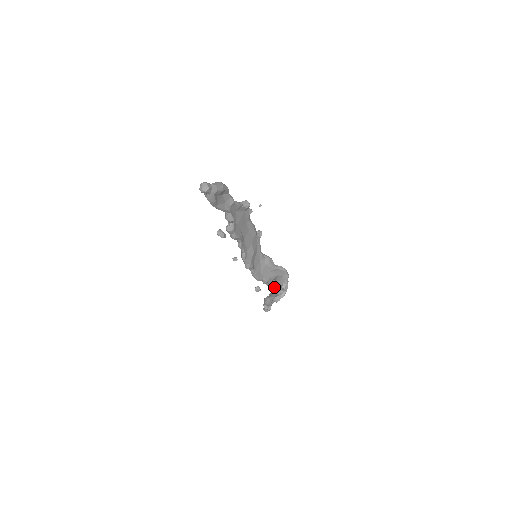
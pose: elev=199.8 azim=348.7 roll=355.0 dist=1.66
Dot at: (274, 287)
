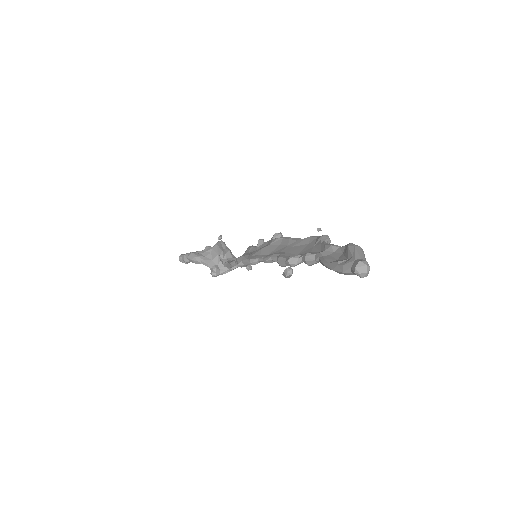
Dot at: (217, 255)
